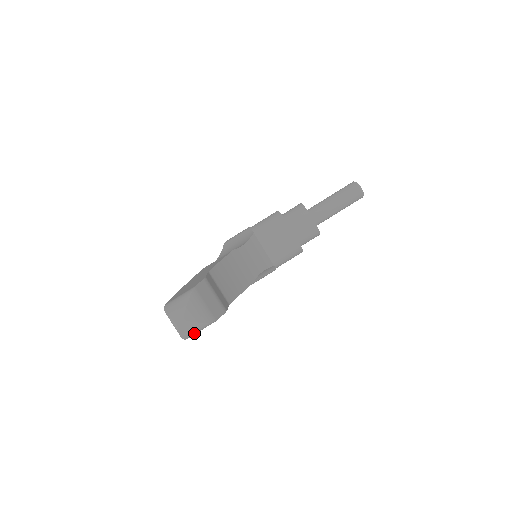
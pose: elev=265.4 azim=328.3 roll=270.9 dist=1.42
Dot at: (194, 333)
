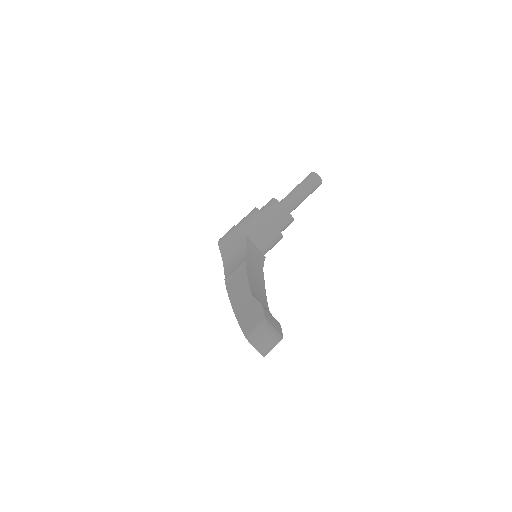
Dot at: (270, 350)
